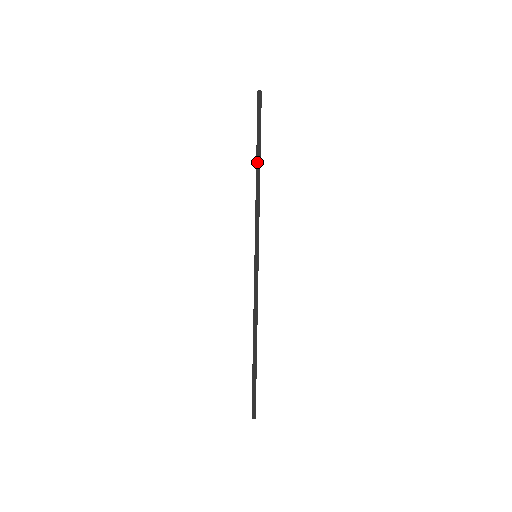
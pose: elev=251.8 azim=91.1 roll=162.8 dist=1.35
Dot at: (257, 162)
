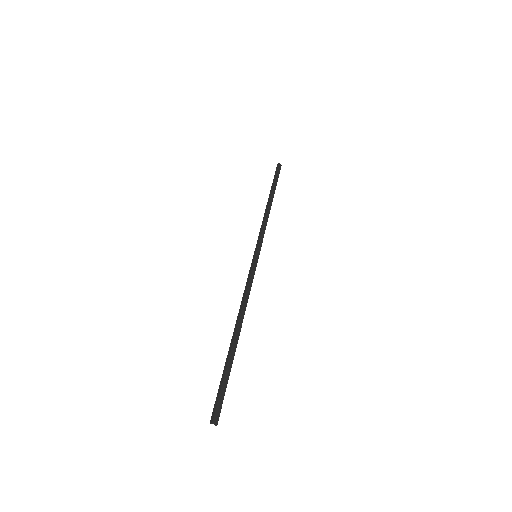
Dot at: (271, 197)
